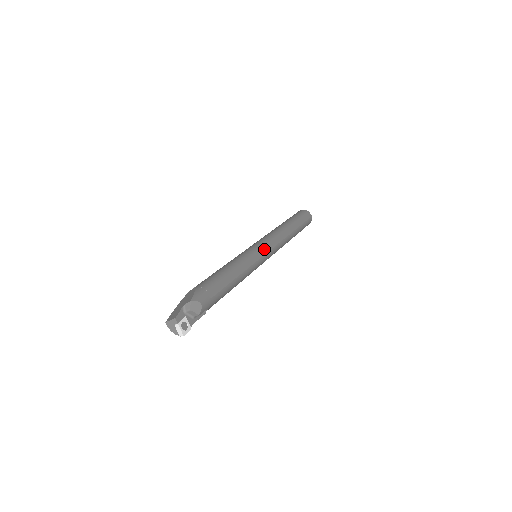
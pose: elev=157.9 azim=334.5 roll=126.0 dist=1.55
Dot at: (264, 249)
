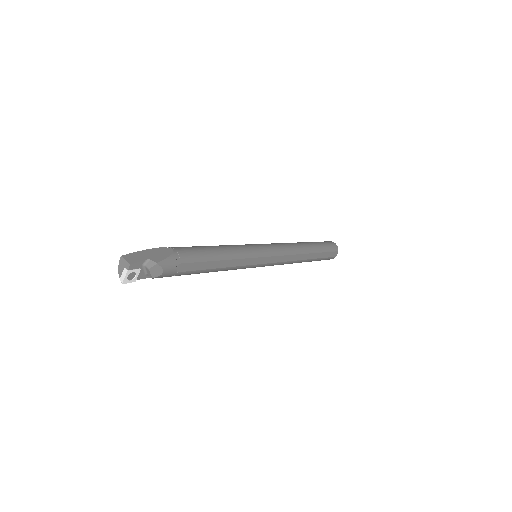
Dot at: (267, 259)
